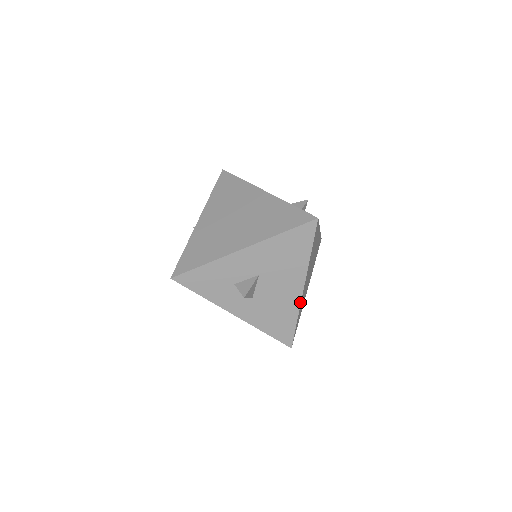
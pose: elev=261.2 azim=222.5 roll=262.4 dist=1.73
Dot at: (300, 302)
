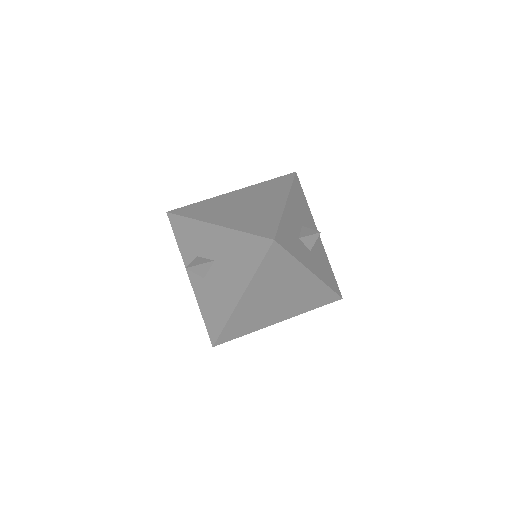
Dot at: (324, 249)
